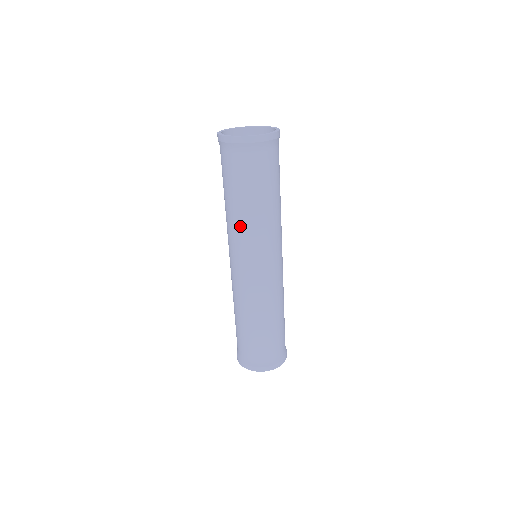
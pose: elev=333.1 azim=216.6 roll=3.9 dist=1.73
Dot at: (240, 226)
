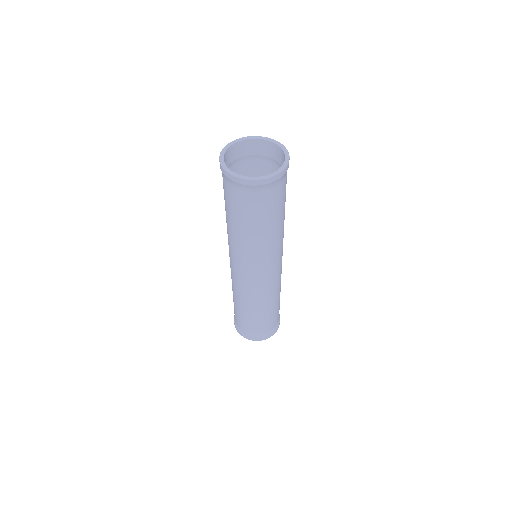
Dot at: (232, 240)
